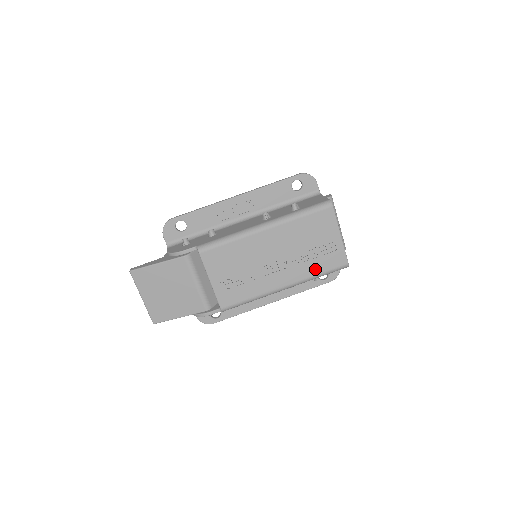
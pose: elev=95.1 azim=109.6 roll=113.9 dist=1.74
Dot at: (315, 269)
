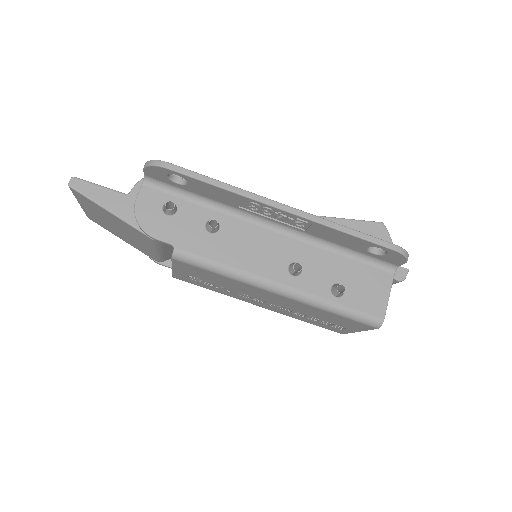
Dot at: (304, 320)
